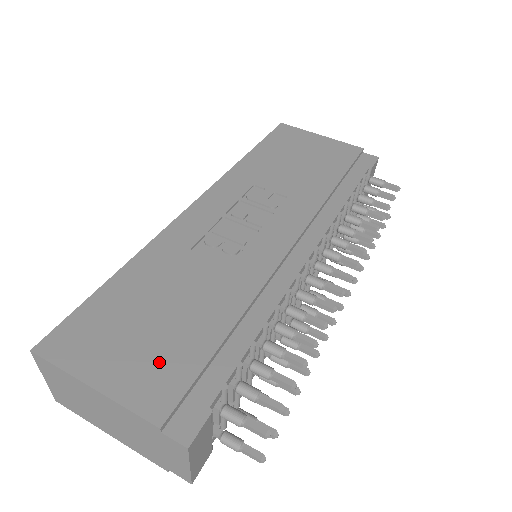
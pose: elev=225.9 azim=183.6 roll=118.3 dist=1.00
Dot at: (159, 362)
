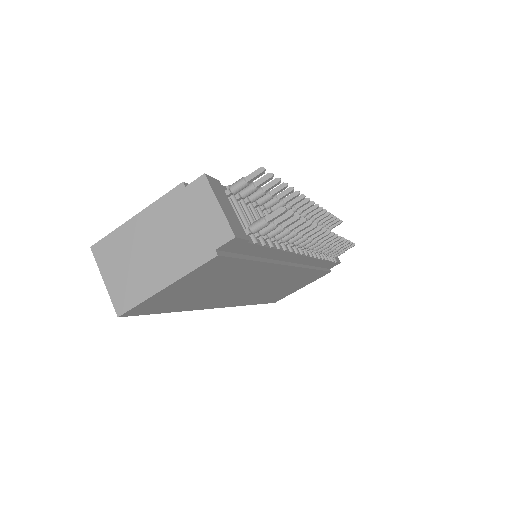
Dot at: occluded
